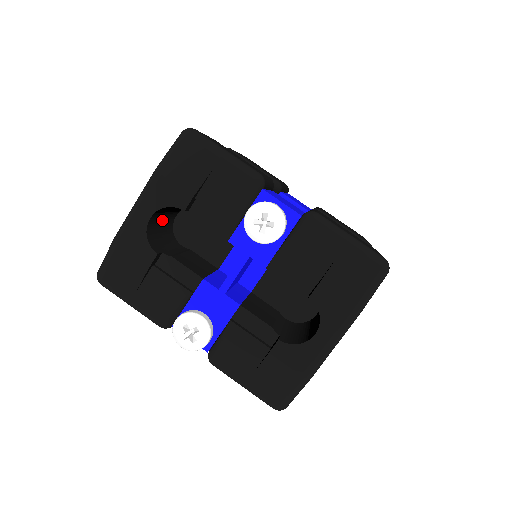
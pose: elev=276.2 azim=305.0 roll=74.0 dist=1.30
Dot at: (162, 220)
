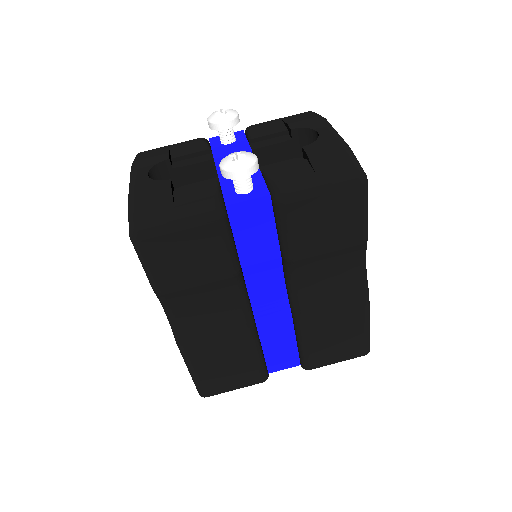
Dot at: occluded
